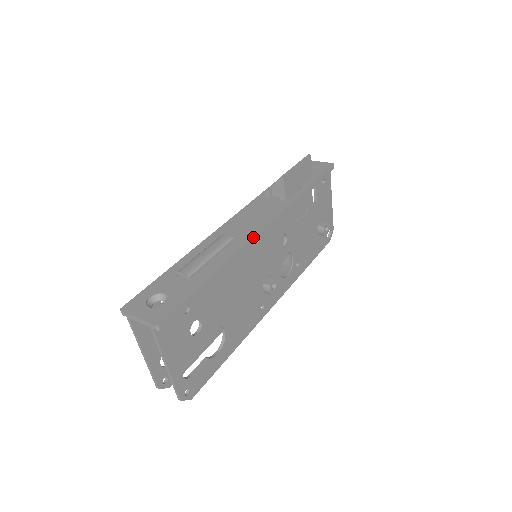
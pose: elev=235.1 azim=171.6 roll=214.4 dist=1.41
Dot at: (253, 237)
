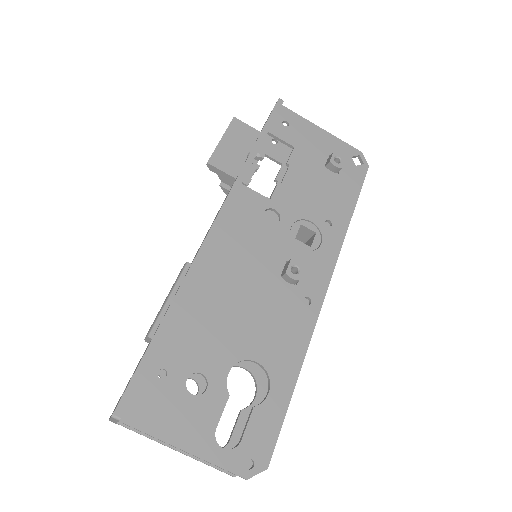
Dot at: occluded
